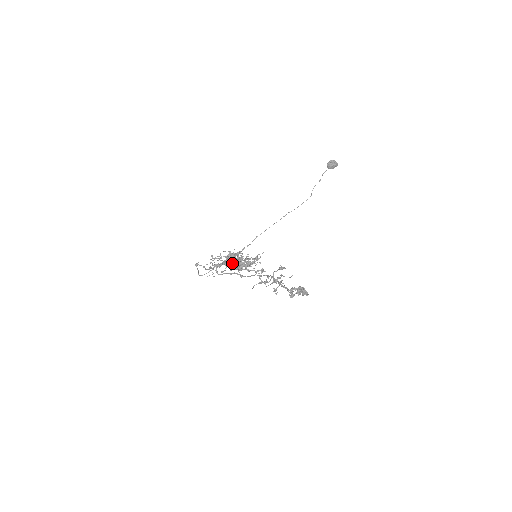
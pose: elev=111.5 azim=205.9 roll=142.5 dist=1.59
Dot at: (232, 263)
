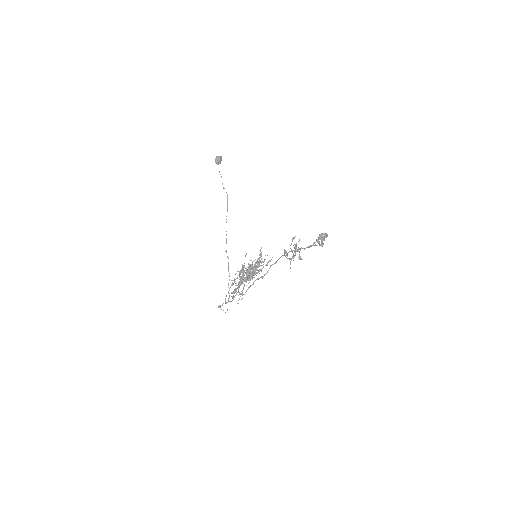
Dot at: (247, 277)
